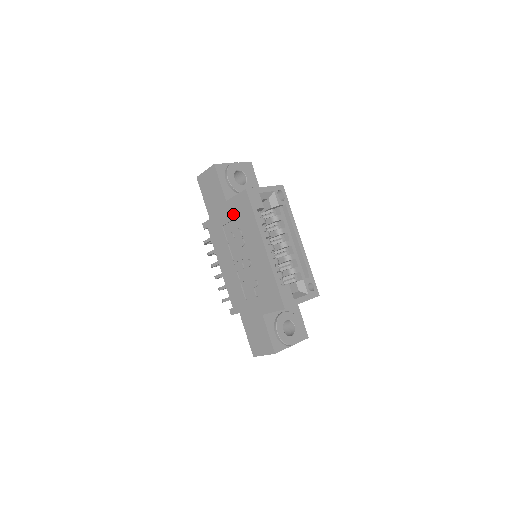
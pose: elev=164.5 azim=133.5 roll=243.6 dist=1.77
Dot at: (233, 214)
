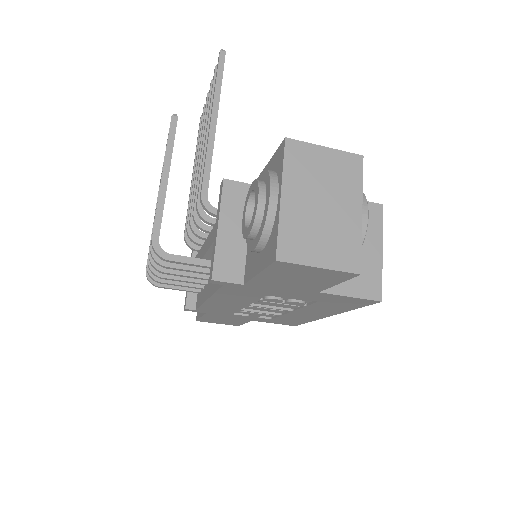
Dot at: (315, 299)
